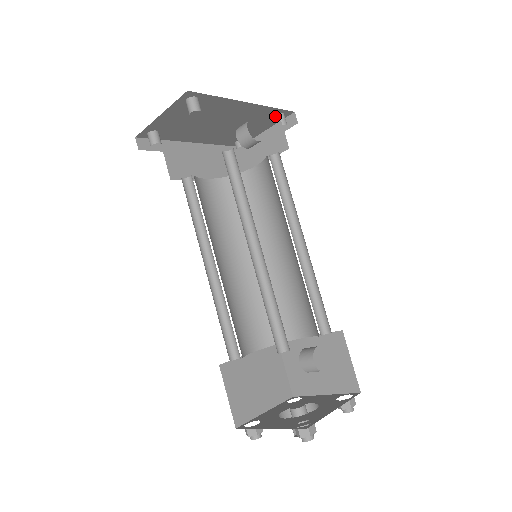
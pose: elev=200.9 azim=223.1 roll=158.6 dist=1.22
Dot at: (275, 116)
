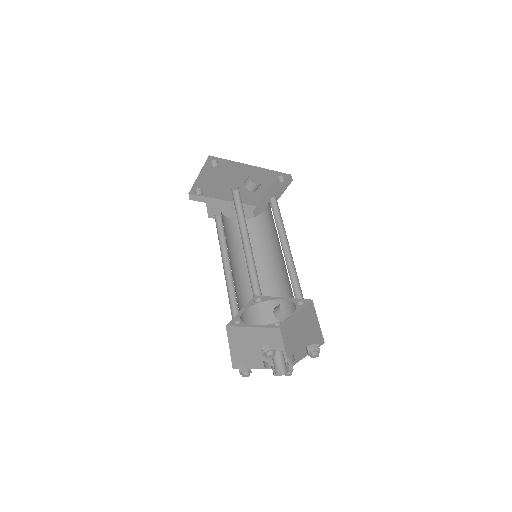
Dot at: occluded
